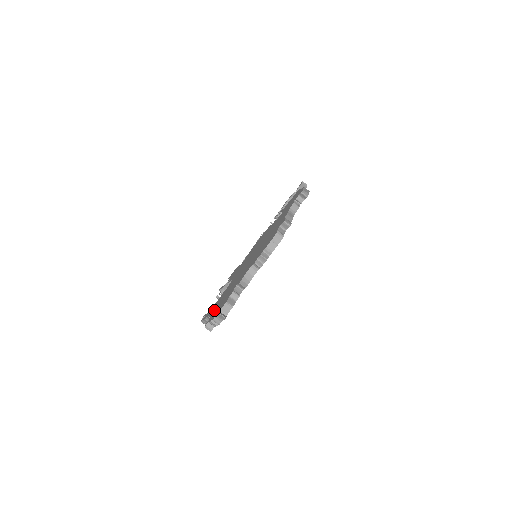
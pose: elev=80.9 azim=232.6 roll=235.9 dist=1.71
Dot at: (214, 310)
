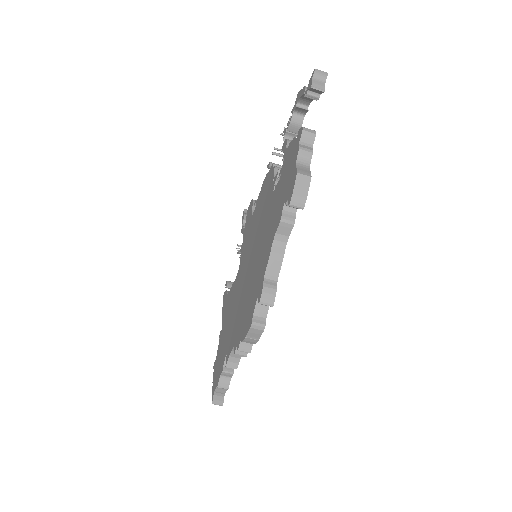
Dot at: (220, 339)
